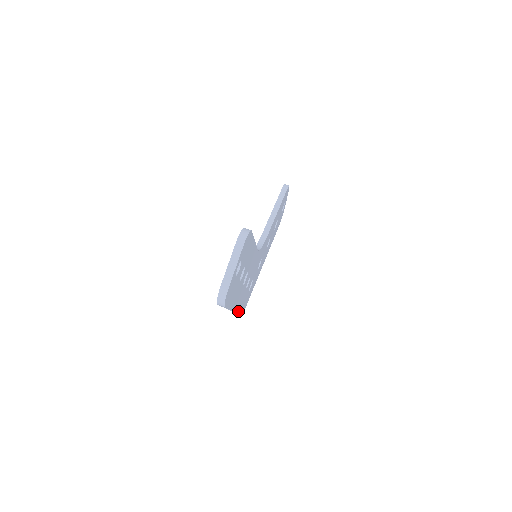
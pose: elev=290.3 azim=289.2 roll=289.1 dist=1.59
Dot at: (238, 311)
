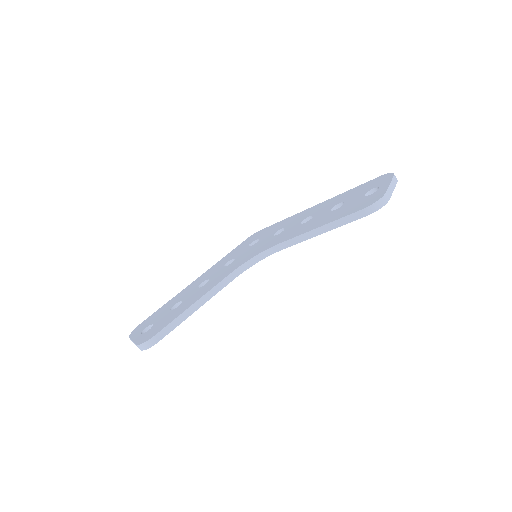
Dot at: occluded
